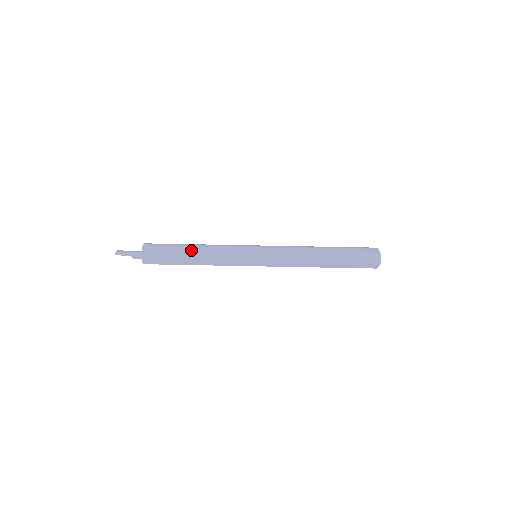
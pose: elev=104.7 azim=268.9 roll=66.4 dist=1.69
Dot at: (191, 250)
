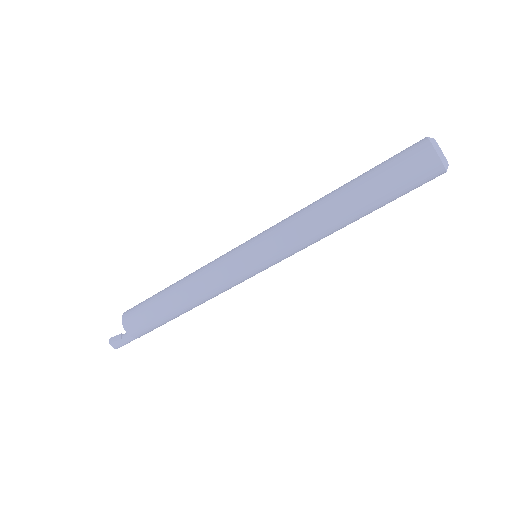
Dot at: occluded
